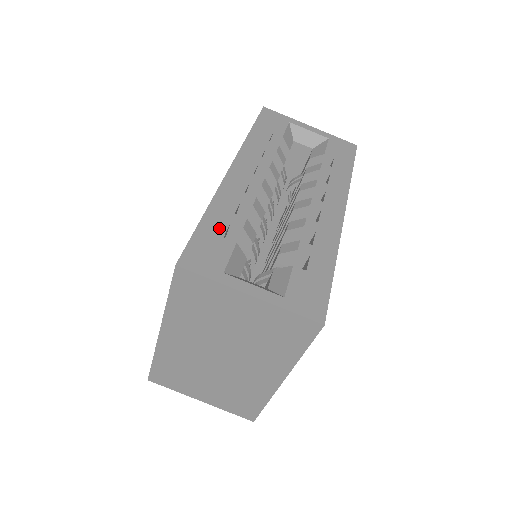
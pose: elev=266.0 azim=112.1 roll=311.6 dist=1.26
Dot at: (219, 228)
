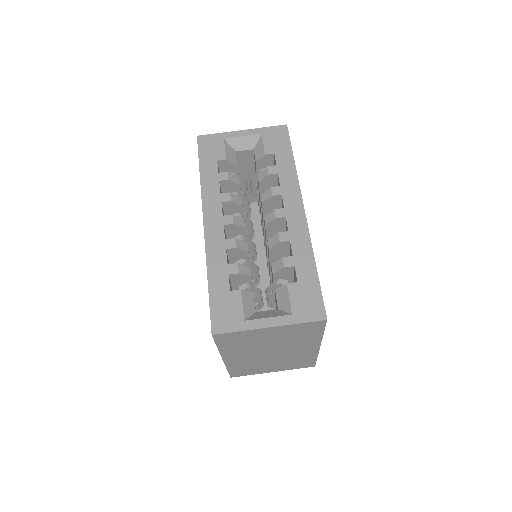
Dot at: (223, 285)
